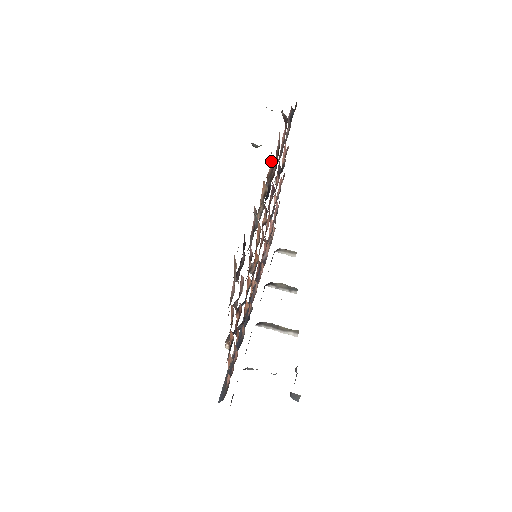
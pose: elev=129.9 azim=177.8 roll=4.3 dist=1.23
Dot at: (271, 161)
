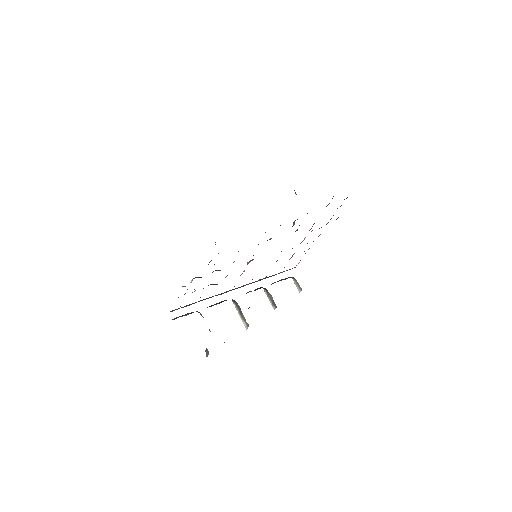
Dot at: occluded
